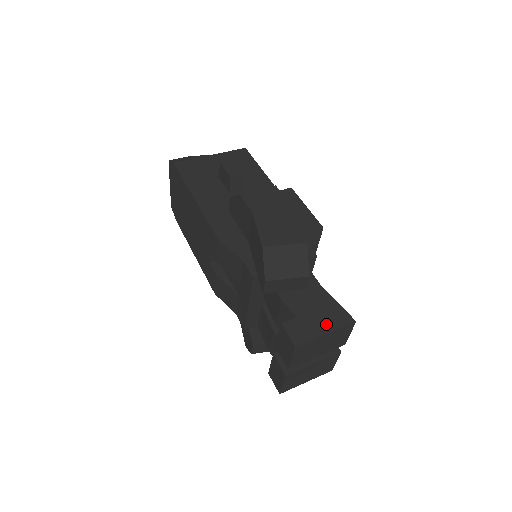
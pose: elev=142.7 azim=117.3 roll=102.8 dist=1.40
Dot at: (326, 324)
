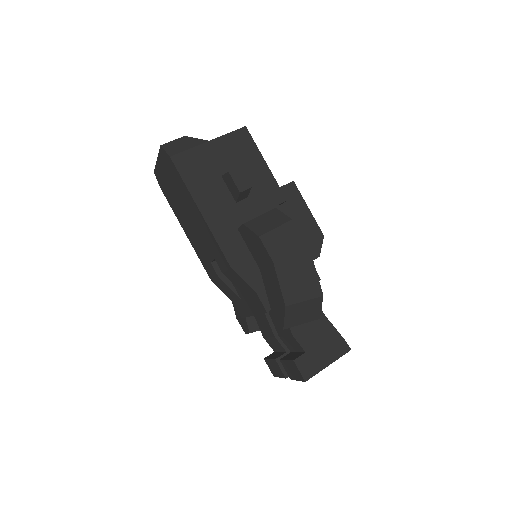
Dot at: (329, 356)
